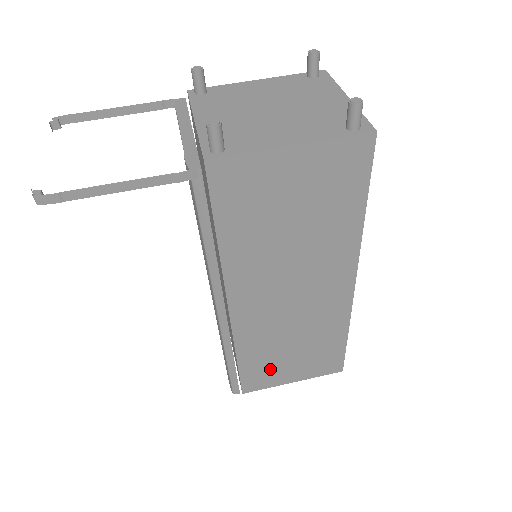
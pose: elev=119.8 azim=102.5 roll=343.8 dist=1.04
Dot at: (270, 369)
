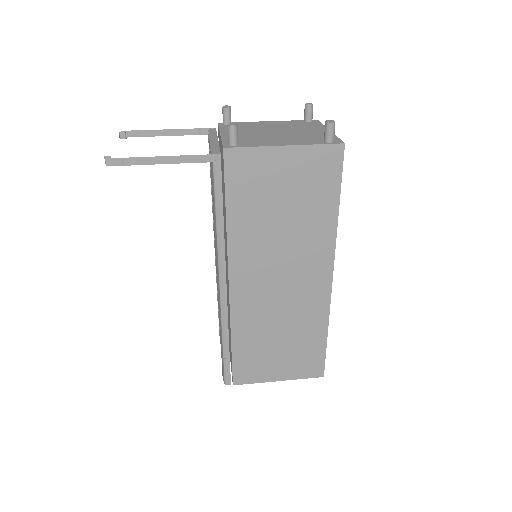
Dot at: (259, 360)
